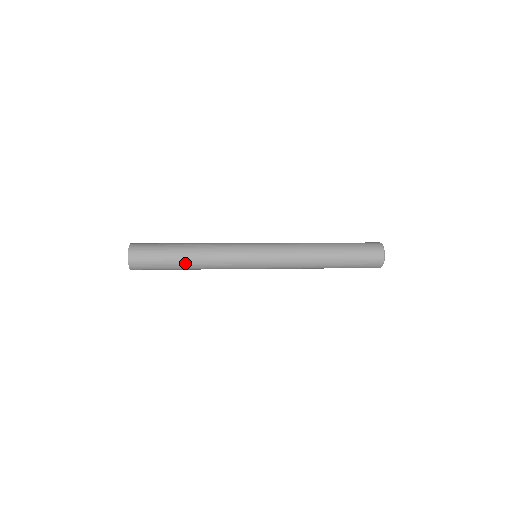
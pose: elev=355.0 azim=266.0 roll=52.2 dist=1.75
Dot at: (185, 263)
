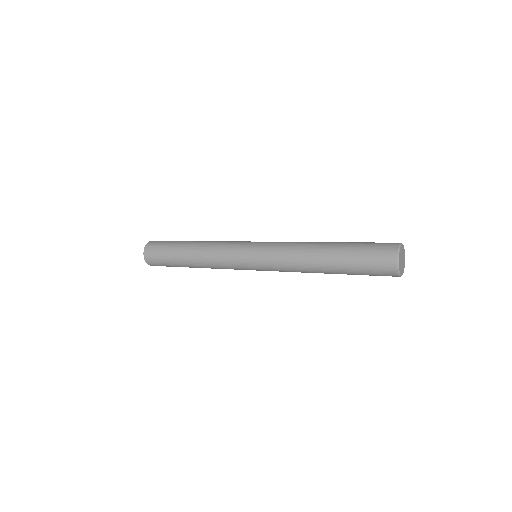
Dot at: (193, 267)
